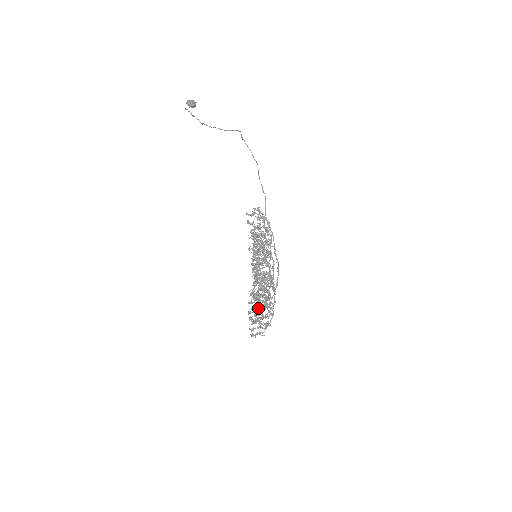
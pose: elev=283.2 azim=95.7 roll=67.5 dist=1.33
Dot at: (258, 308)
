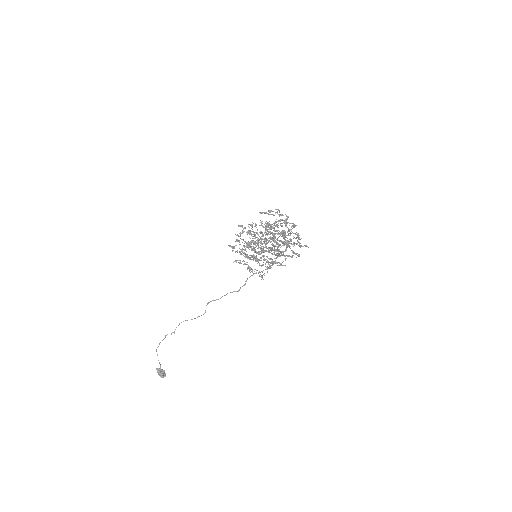
Dot at: occluded
